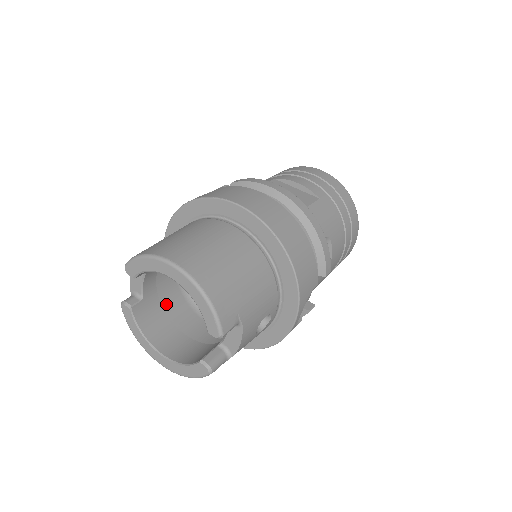
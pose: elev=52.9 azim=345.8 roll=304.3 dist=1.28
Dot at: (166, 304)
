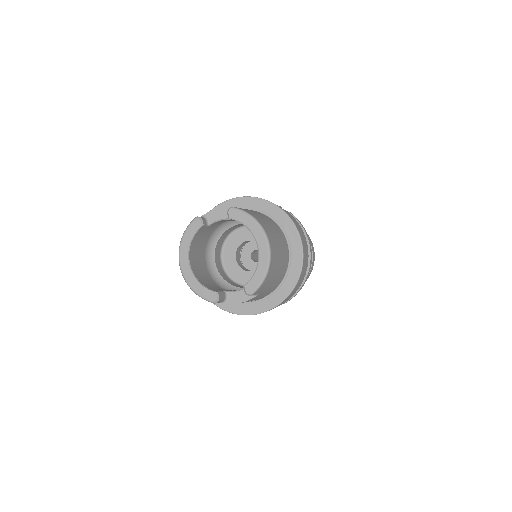
Dot at: occluded
